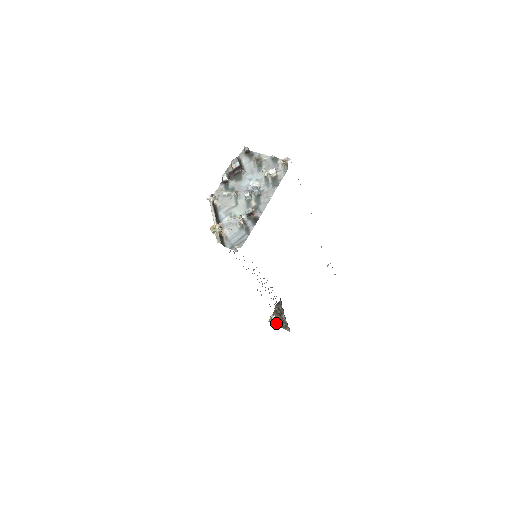
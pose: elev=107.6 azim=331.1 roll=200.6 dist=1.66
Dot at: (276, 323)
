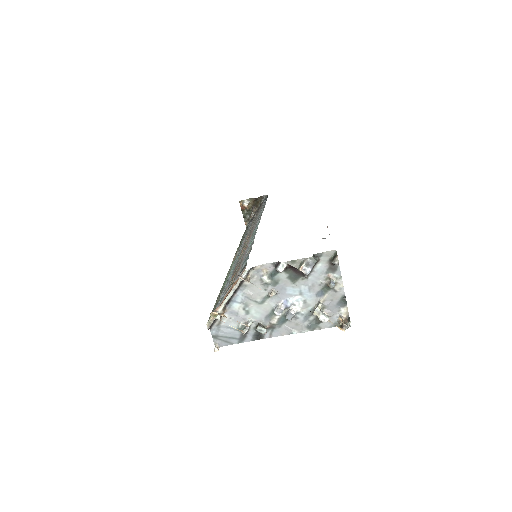
Dot at: (243, 210)
